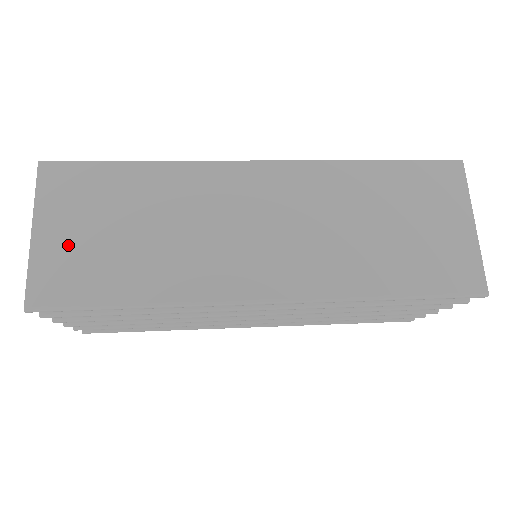
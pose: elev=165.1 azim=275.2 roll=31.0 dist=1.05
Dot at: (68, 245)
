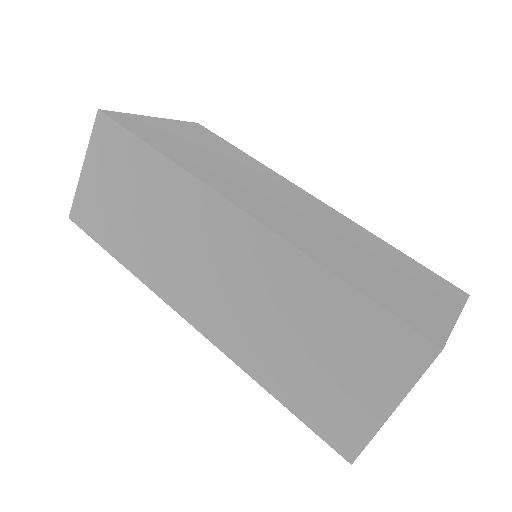
Dot at: (97, 191)
